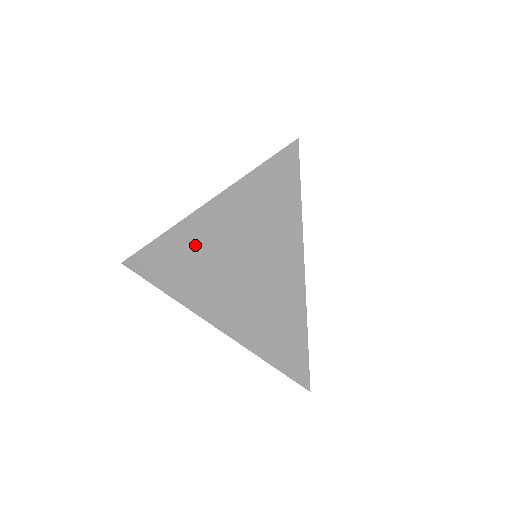
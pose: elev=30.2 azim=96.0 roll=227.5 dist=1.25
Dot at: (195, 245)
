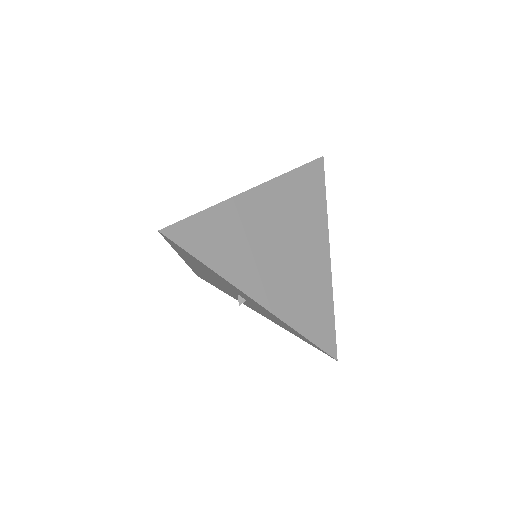
Dot at: (249, 219)
